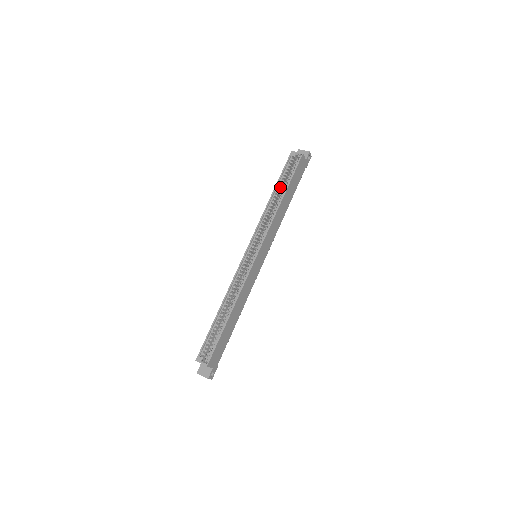
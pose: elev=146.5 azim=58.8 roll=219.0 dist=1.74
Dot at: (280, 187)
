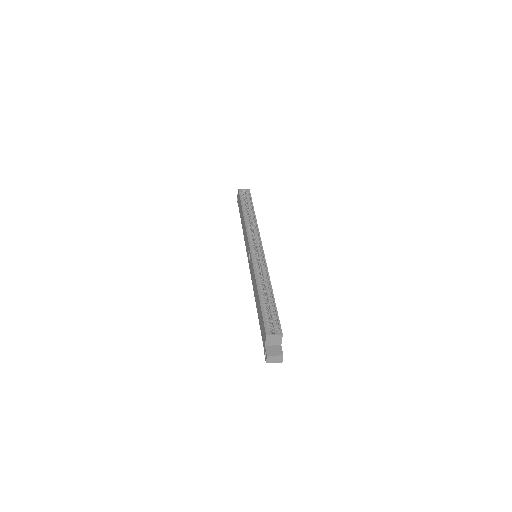
Dot at: (246, 209)
